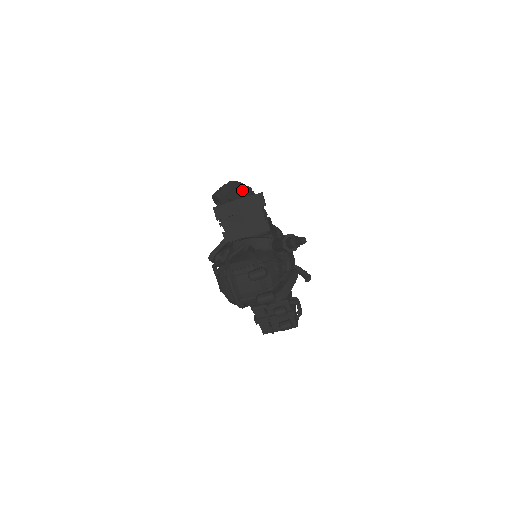
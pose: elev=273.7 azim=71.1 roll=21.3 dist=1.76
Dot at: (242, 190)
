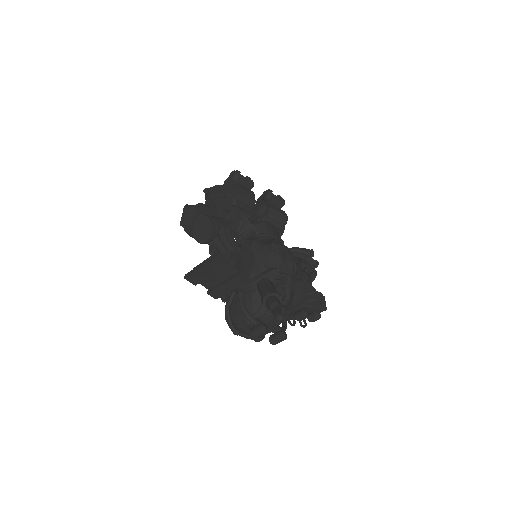
Dot at: (202, 224)
